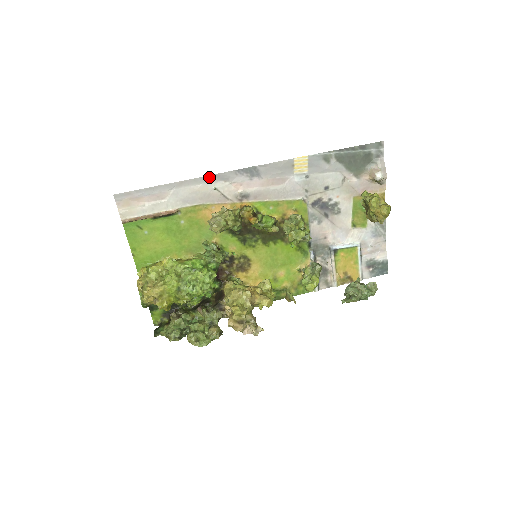
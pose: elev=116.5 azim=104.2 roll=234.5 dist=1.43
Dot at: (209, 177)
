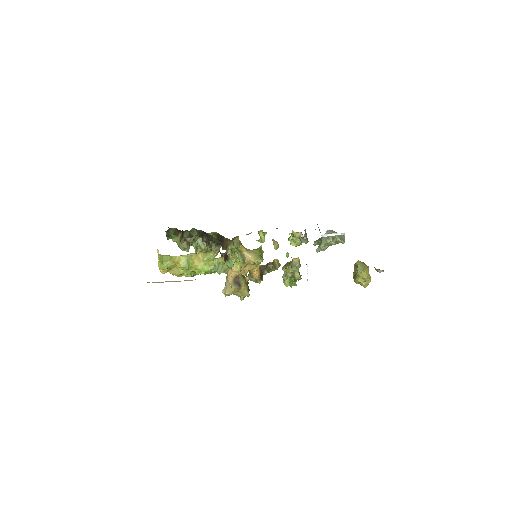
Dot at: occluded
